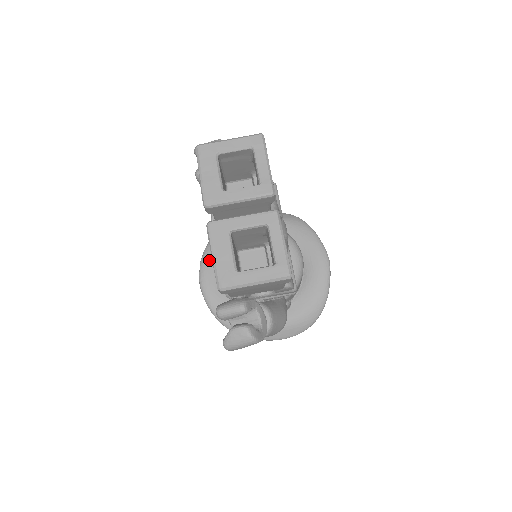
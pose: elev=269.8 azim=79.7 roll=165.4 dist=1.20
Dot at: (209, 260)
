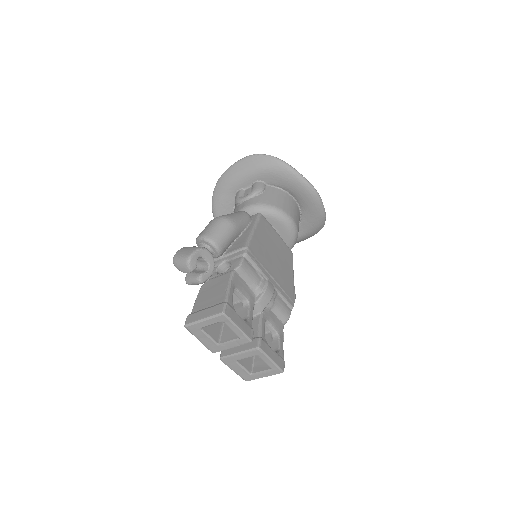
Dot at: occluded
